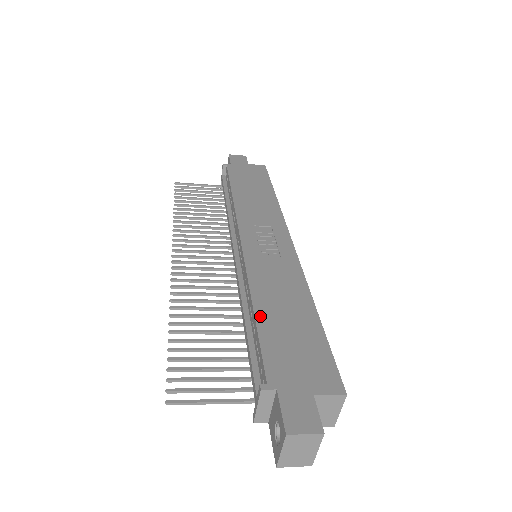
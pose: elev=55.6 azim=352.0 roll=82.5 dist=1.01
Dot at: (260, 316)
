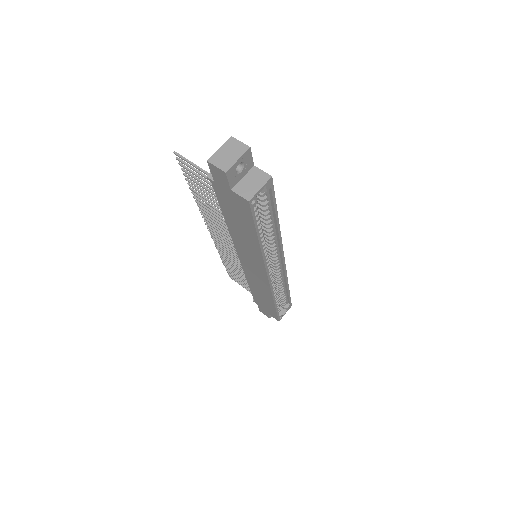
Dot at: occluded
